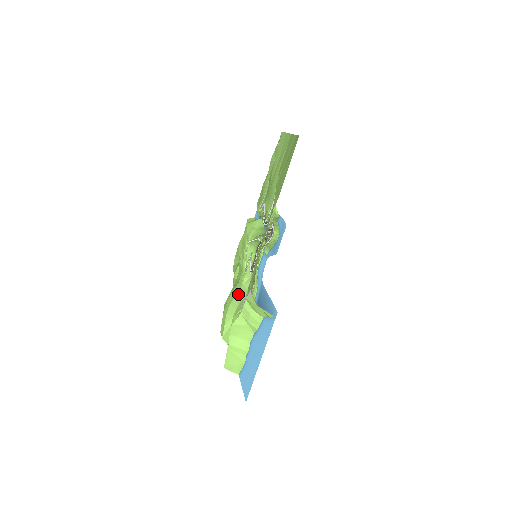
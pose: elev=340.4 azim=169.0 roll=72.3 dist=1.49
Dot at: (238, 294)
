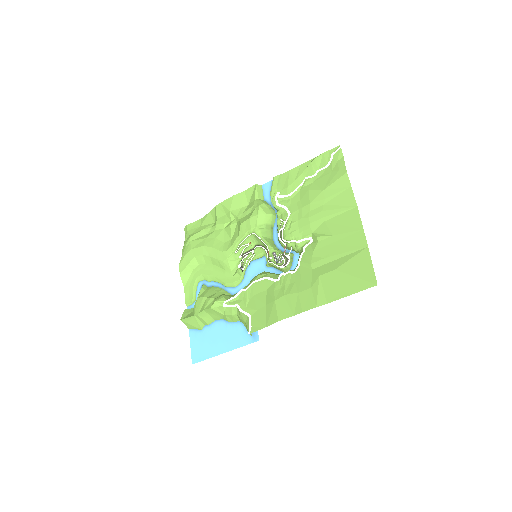
Dot at: (217, 260)
